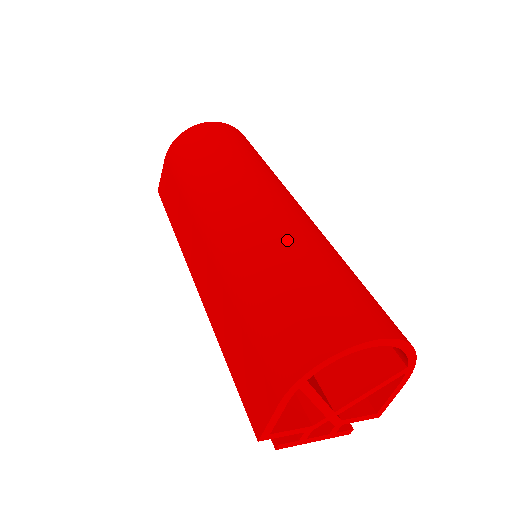
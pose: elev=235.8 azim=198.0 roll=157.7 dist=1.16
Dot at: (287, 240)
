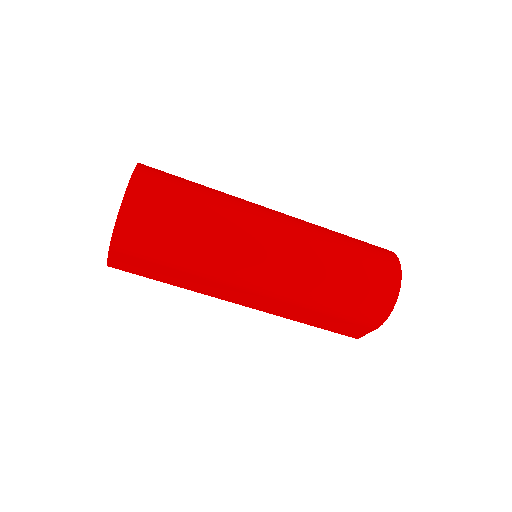
Dot at: (320, 262)
